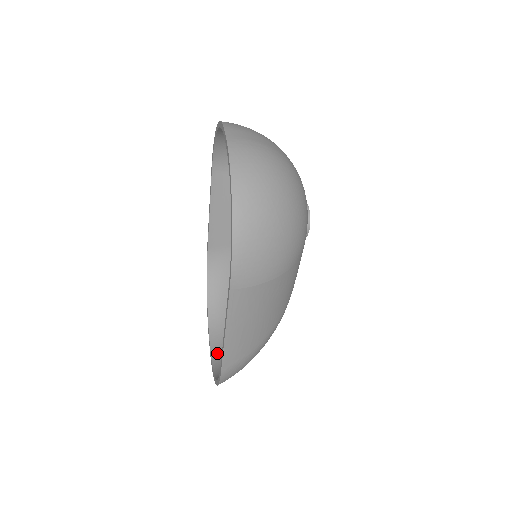
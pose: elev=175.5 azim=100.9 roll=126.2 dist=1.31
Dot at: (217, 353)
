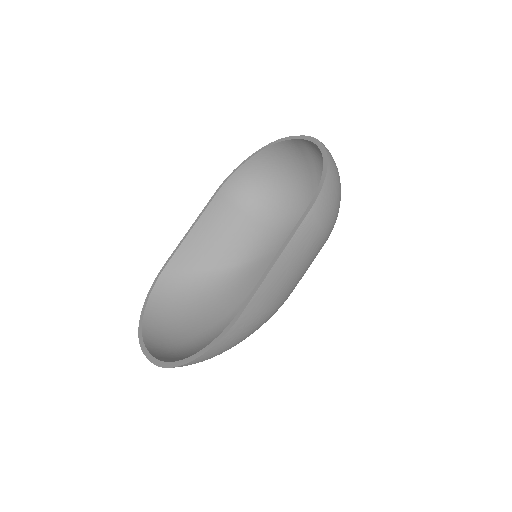
Dot at: (164, 357)
